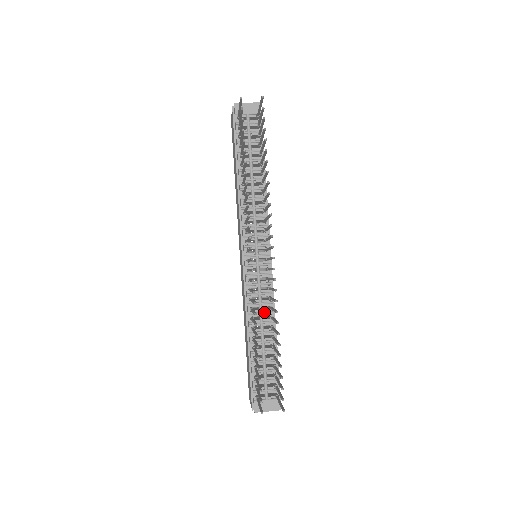
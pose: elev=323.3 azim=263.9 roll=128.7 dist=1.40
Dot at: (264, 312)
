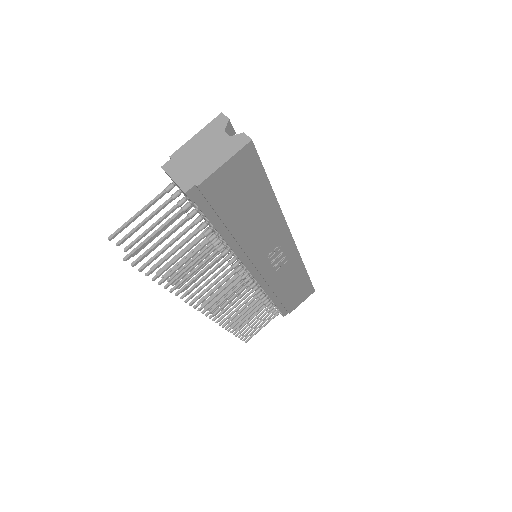
Dot at: occluded
